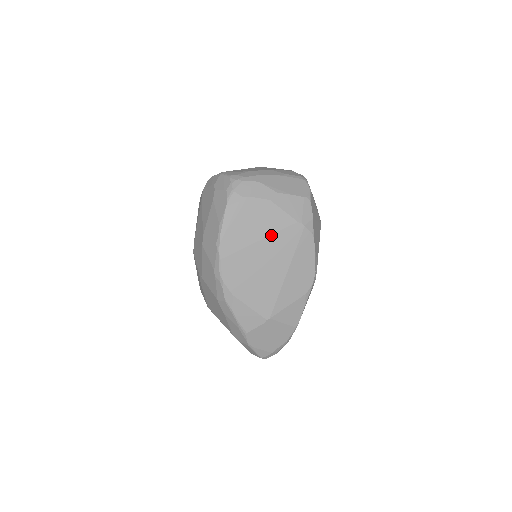
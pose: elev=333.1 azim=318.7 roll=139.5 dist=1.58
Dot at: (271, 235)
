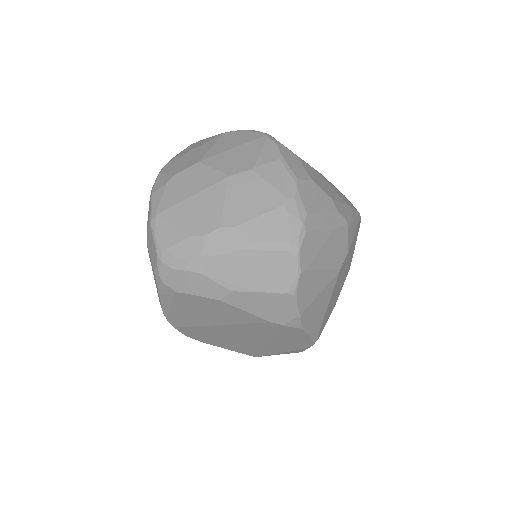
Dot at: (233, 324)
